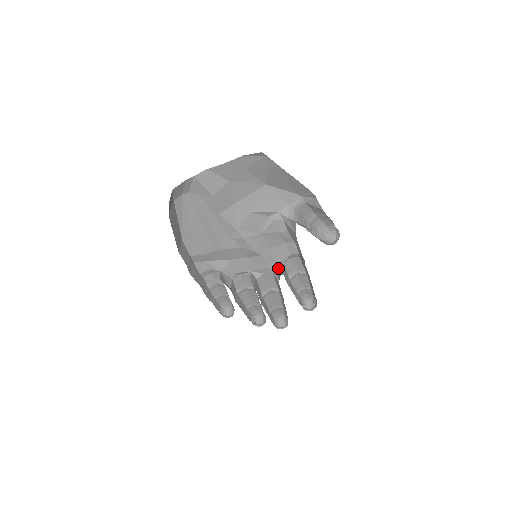
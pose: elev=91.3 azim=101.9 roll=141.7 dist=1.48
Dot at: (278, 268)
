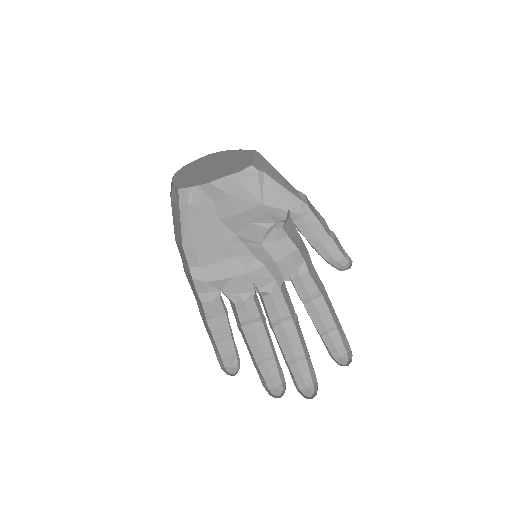
Dot at: occluded
